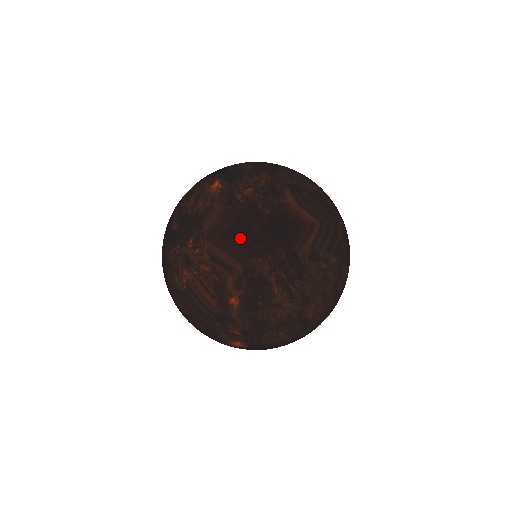
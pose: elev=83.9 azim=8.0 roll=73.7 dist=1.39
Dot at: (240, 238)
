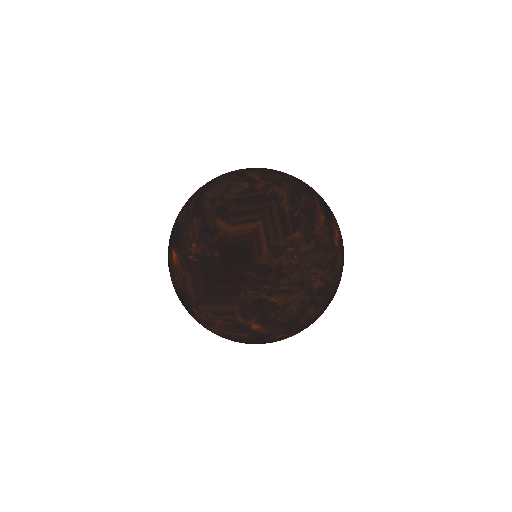
Dot at: (217, 289)
